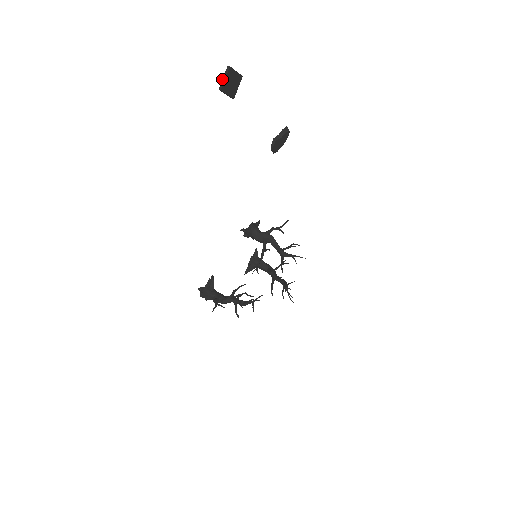
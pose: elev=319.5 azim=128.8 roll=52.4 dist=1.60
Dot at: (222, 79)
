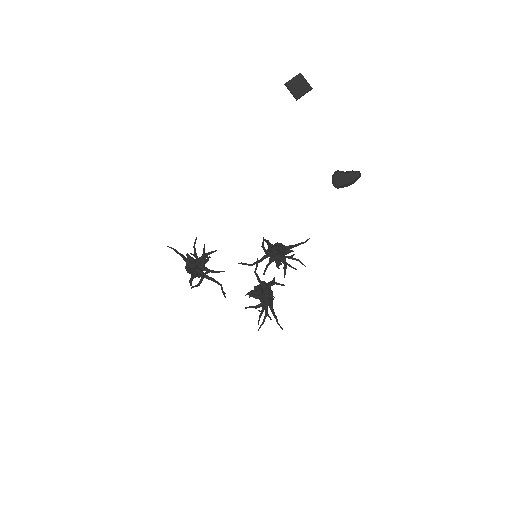
Dot at: (291, 80)
